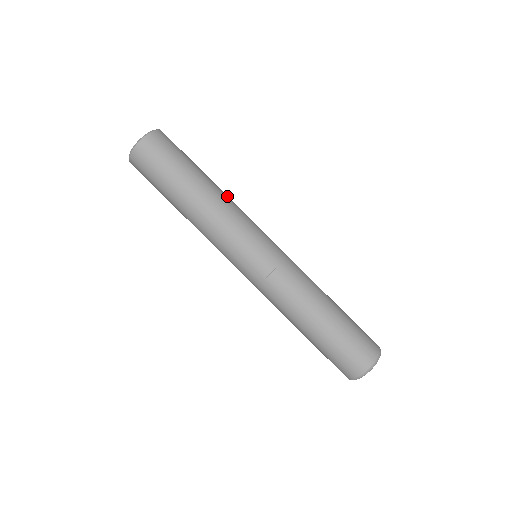
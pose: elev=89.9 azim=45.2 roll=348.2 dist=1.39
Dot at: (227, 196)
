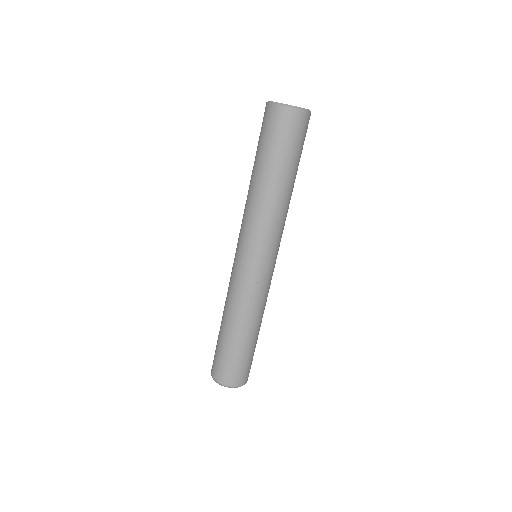
Dot at: (281, 206)
